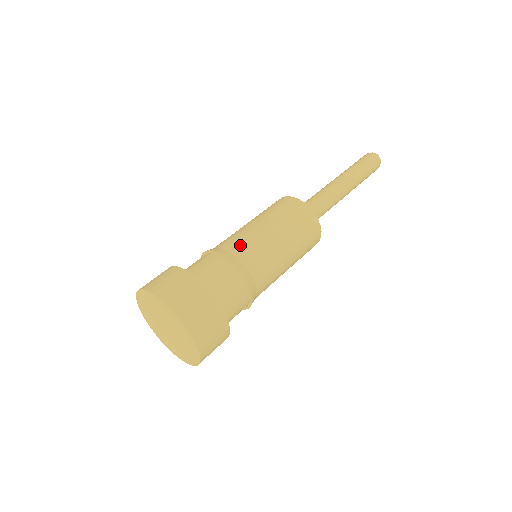
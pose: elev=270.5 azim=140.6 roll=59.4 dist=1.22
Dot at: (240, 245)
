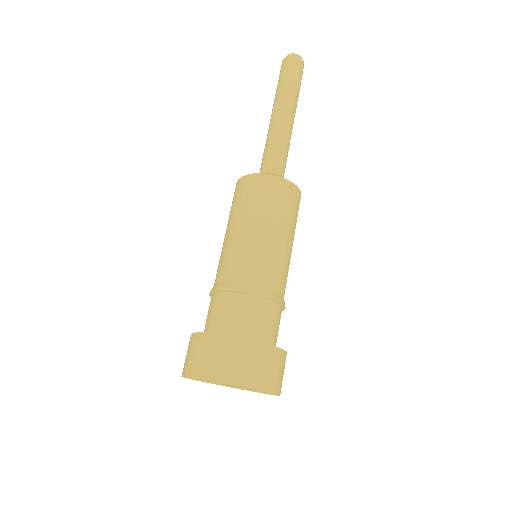
Dot at: (235, 267)
